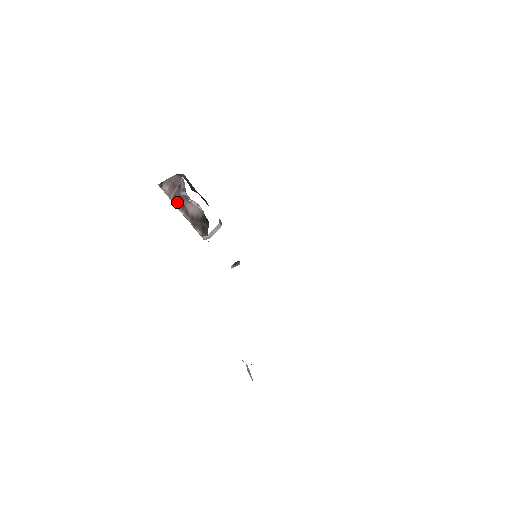
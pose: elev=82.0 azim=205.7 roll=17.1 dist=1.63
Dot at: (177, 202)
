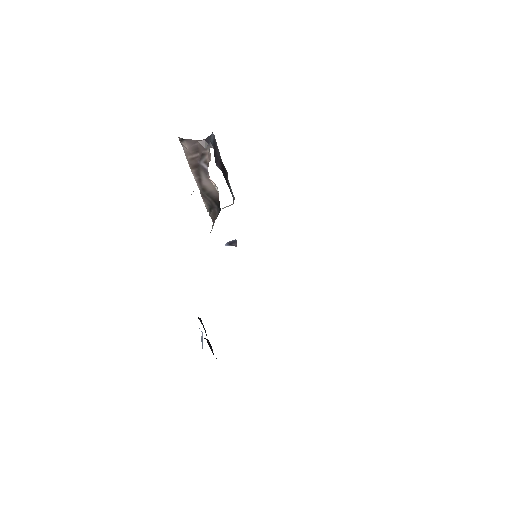
Dot at: (193, 166)
